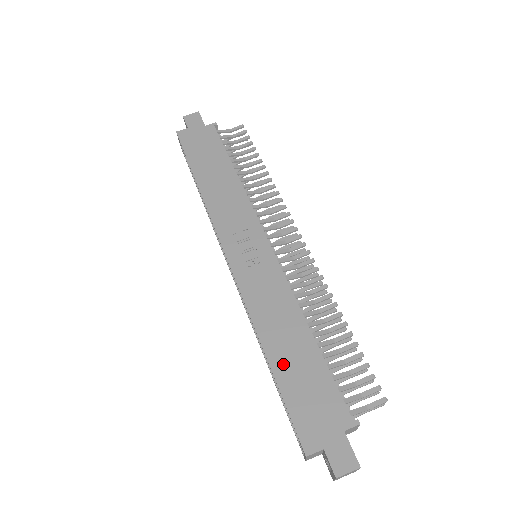
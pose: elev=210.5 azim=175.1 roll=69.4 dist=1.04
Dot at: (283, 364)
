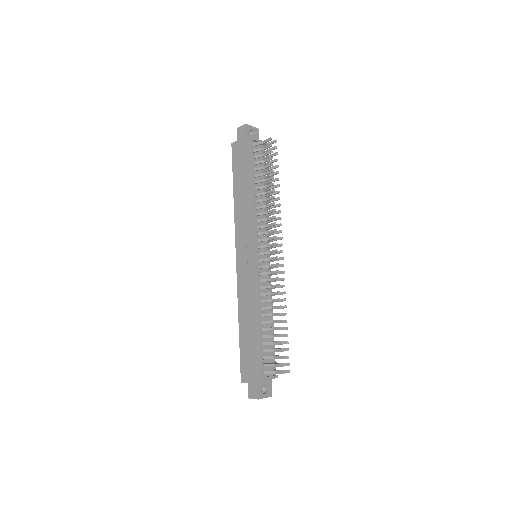
Dot at: (244, 334)
